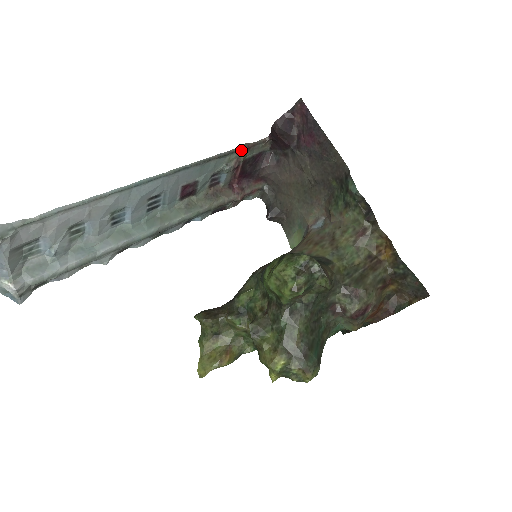
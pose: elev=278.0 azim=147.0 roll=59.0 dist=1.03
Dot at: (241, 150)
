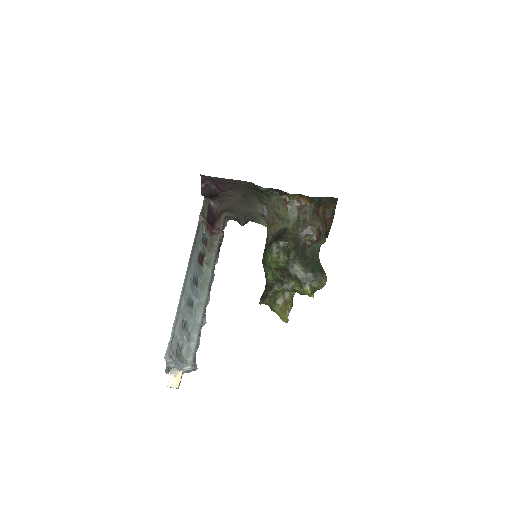
Dot at: (201, 219)
